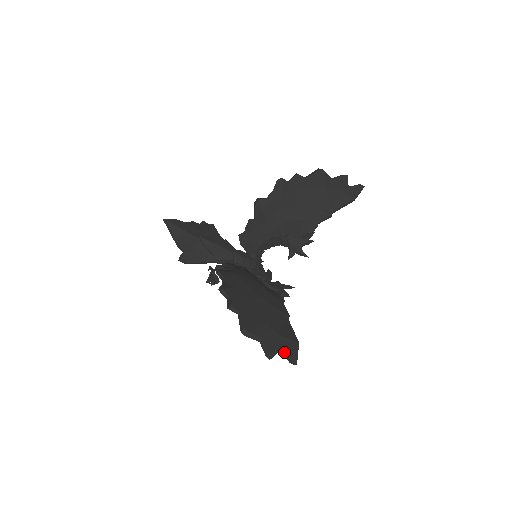
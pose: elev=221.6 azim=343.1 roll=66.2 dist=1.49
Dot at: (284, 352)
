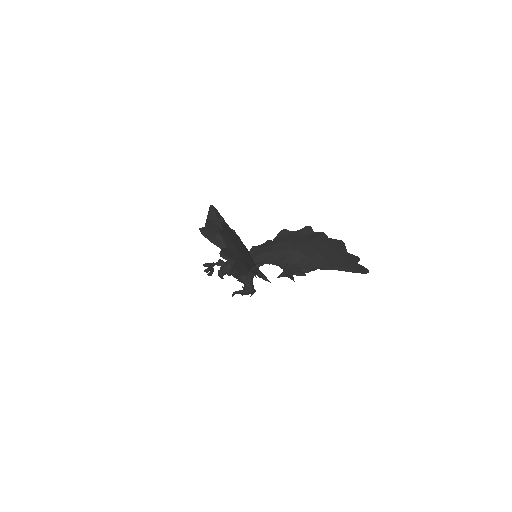
Dot at: (234, 265)
